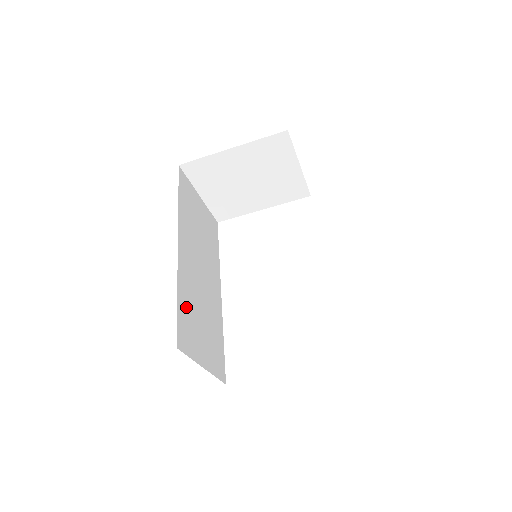
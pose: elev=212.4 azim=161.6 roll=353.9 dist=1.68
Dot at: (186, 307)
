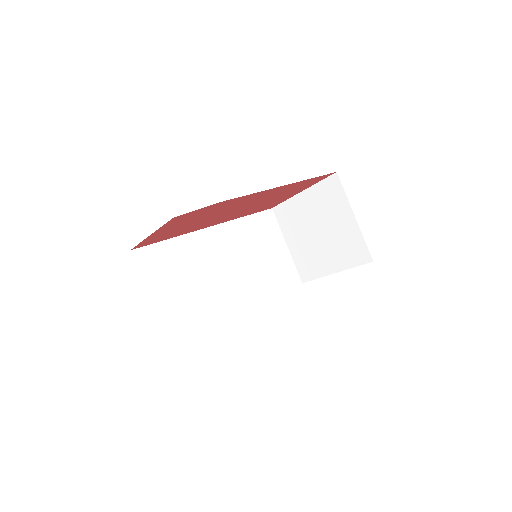
Dot at: (173, 254)
